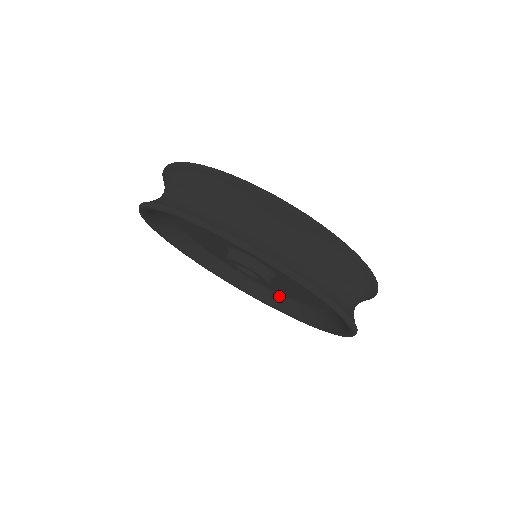
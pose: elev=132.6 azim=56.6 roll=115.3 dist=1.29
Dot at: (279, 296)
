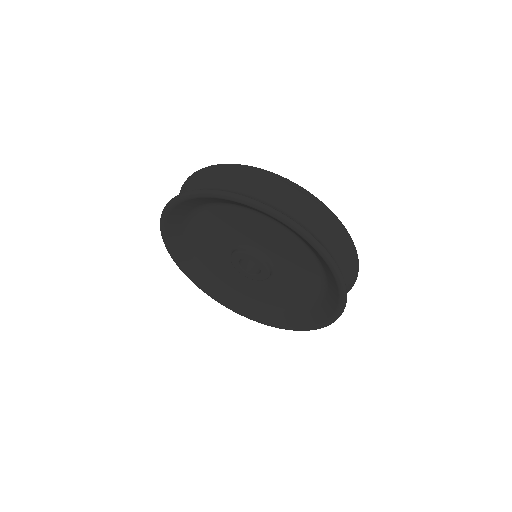
Dot at: (253, 303)
